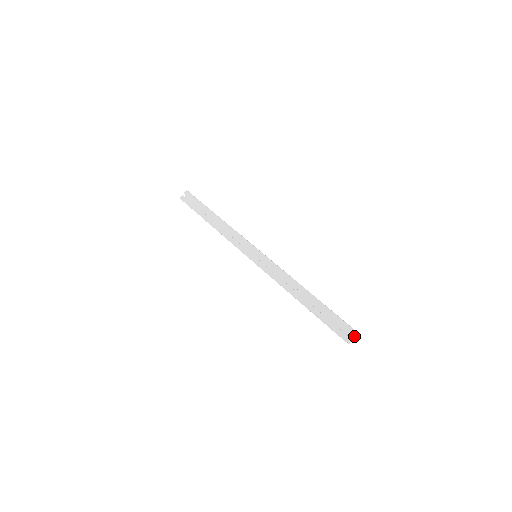
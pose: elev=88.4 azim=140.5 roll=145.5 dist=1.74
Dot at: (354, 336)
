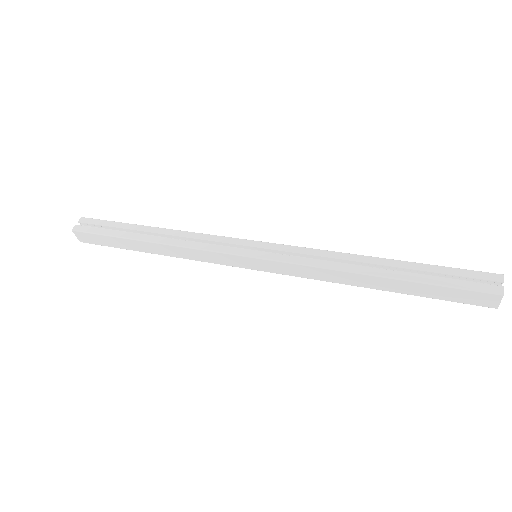
Dot at: occluded
